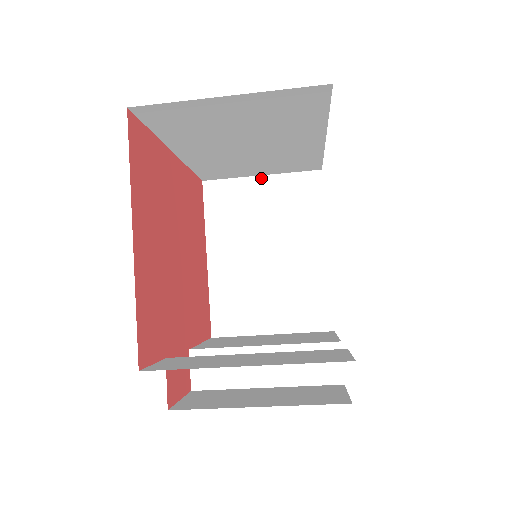
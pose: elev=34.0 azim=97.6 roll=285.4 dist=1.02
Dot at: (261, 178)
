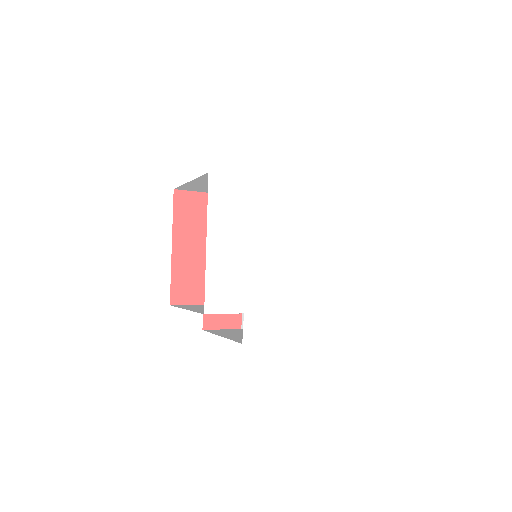
Dot at: occluded
